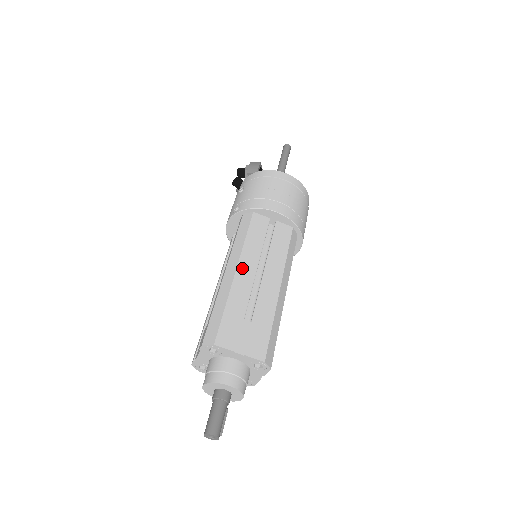
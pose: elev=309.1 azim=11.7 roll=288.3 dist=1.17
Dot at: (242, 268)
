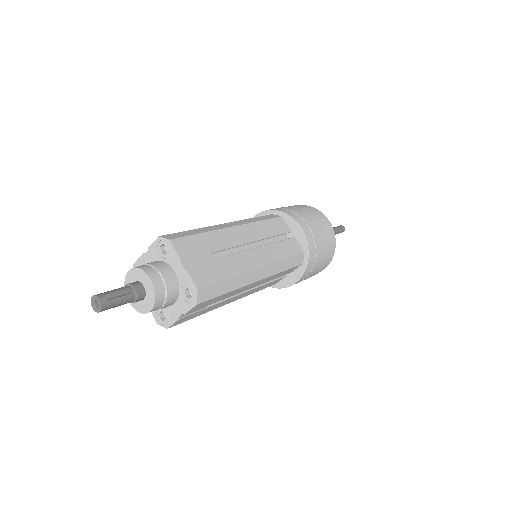
Dot at: occluded
